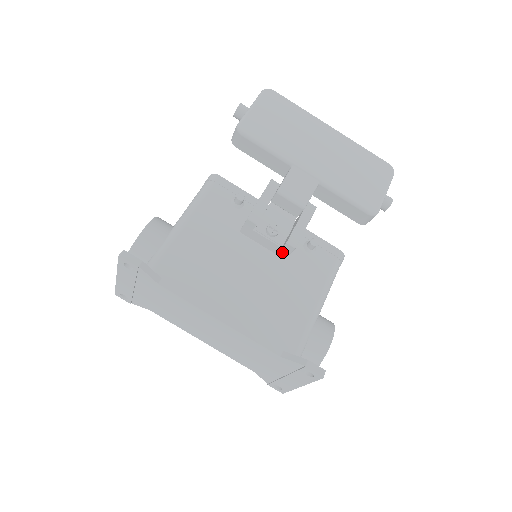
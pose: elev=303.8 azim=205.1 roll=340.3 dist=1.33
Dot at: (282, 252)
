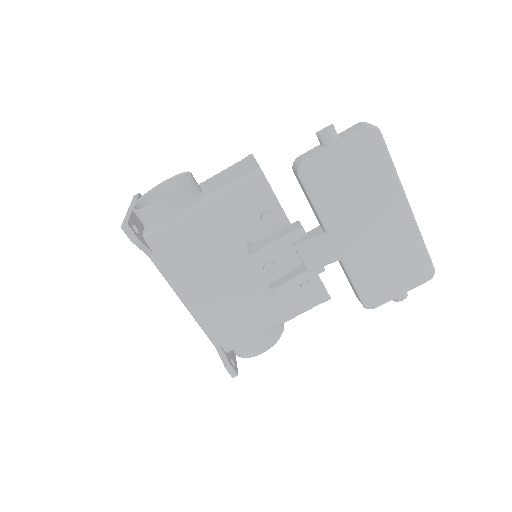
Dot at: occluded
